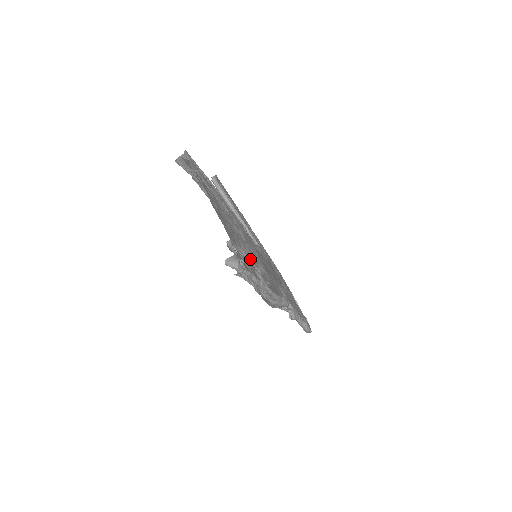
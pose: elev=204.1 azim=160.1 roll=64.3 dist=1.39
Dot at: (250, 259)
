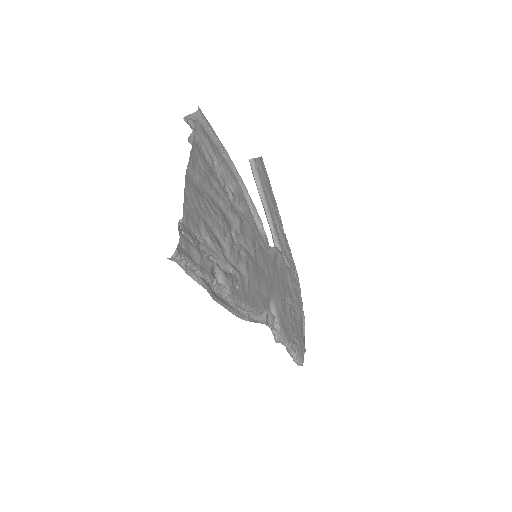
Dot at: (217, 251)
